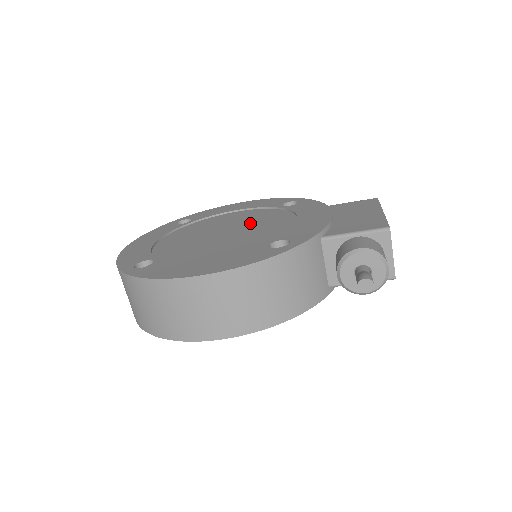
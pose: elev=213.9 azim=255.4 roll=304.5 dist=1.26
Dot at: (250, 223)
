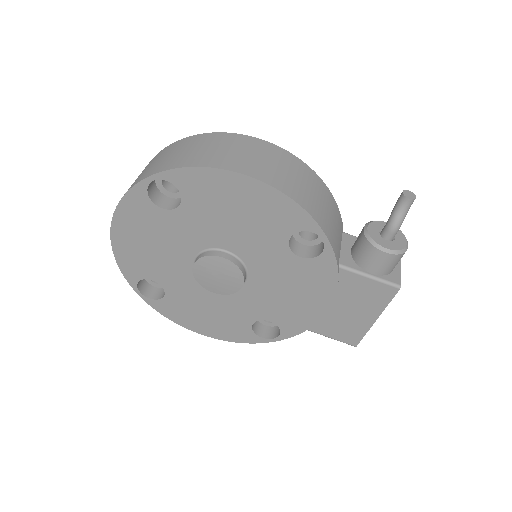
Dot at: occluded
